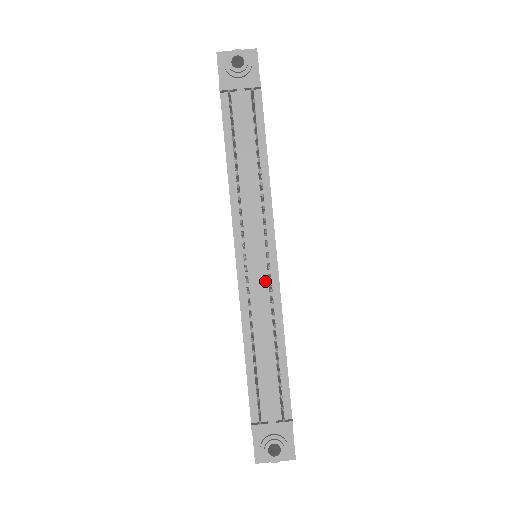
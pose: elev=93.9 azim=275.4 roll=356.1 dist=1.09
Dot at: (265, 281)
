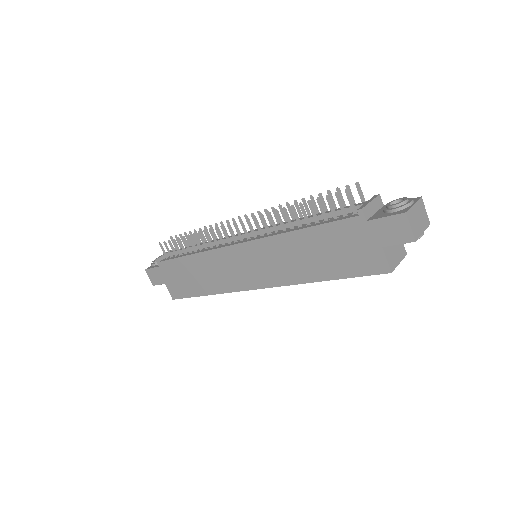
Dot at: occluded
